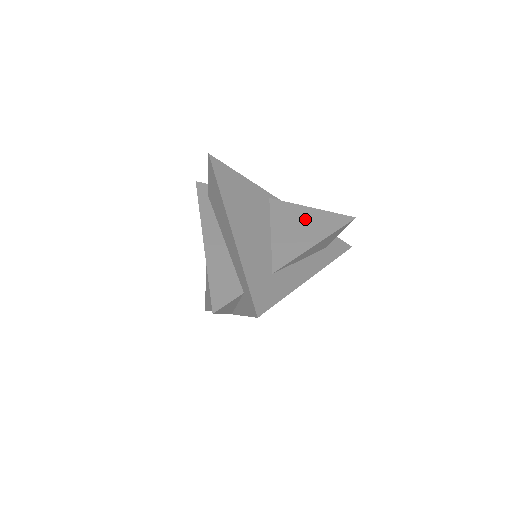
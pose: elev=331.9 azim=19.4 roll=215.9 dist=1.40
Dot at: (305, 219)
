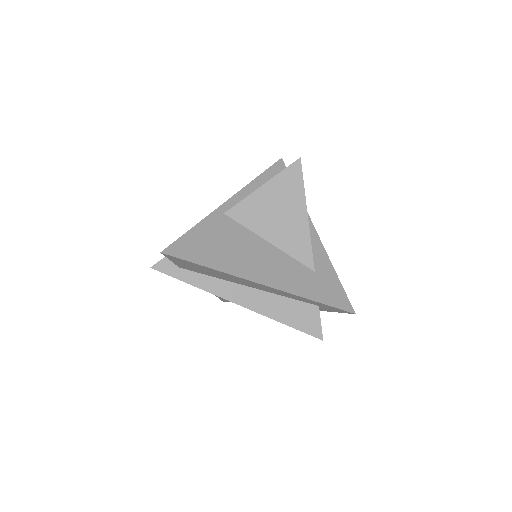
Dot at: (273, 202)
